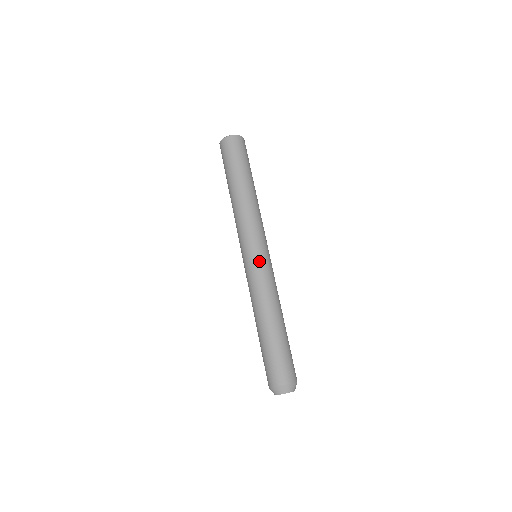
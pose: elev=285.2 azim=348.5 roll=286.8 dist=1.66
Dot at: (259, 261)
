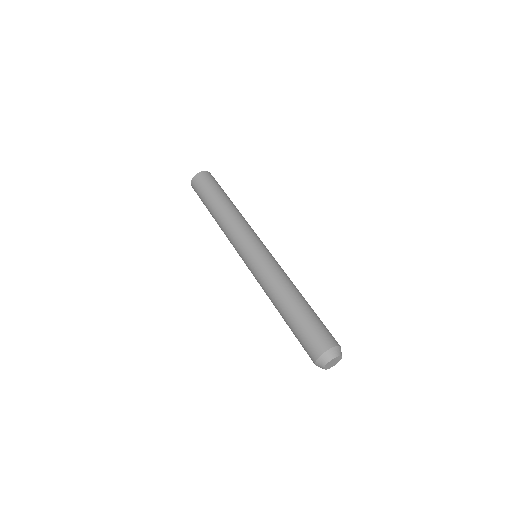
Dot at: (268, 252)
